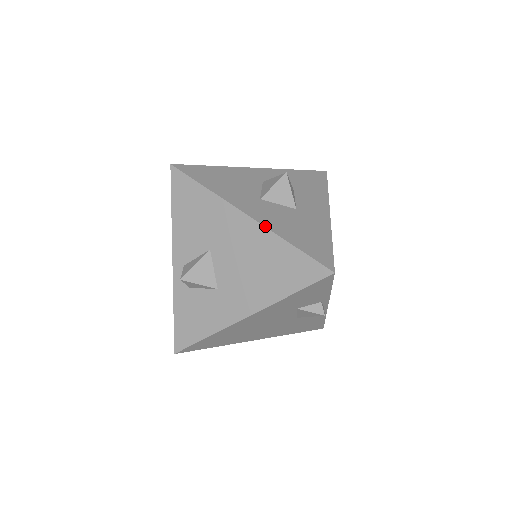
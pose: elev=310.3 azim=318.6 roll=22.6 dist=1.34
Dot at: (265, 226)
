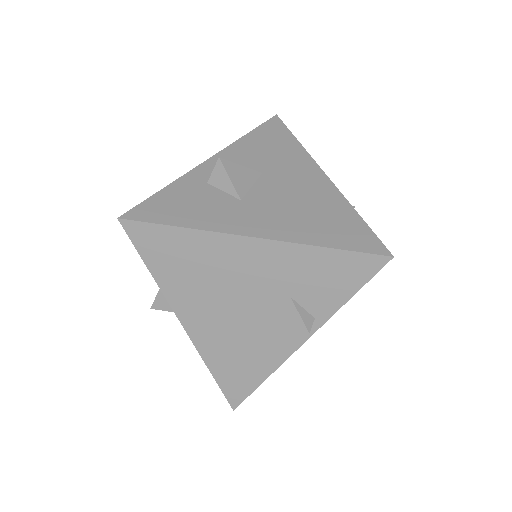
Dot at: occluded
